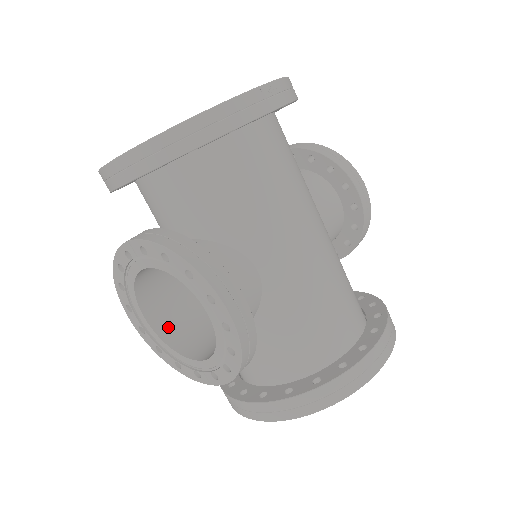
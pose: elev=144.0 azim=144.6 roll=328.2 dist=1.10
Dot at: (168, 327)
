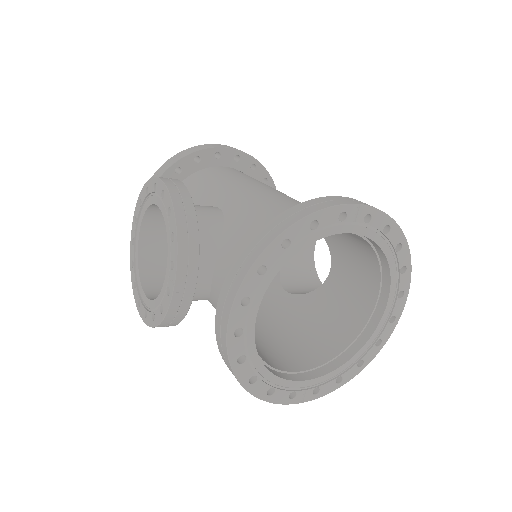
Dot at: occluded
